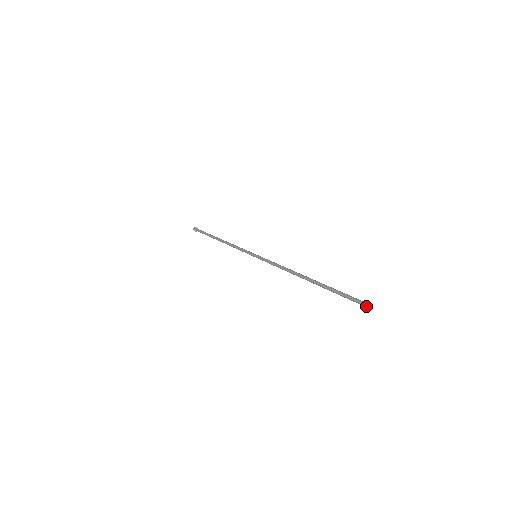
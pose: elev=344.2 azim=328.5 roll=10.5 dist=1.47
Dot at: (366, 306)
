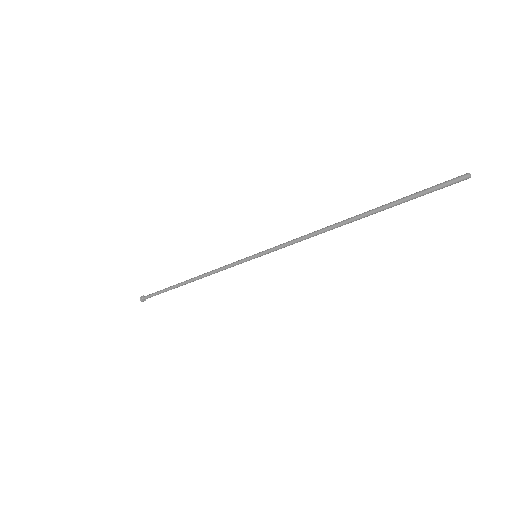
Dot at: (468, 174)
